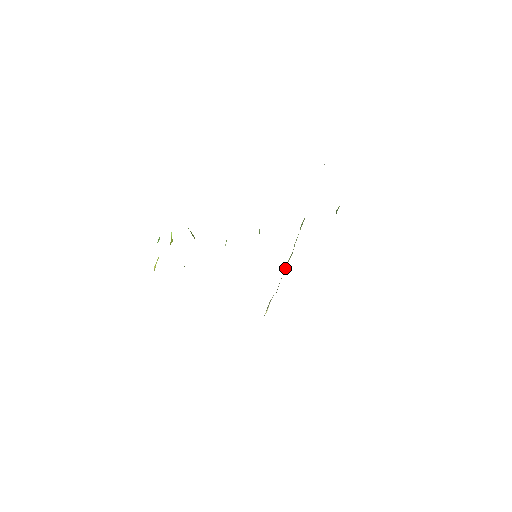
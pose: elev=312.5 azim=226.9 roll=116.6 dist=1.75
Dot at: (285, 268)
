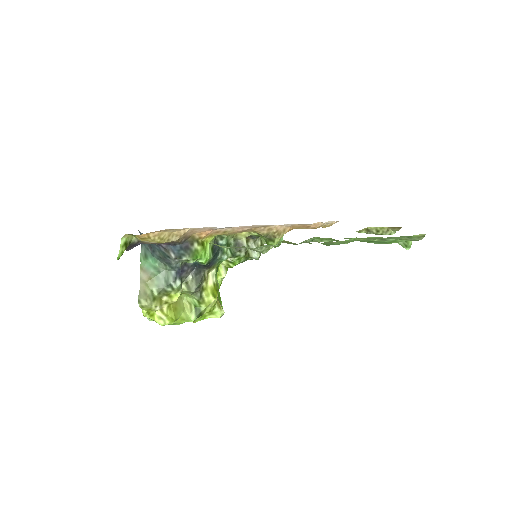
Dot at: occluded
